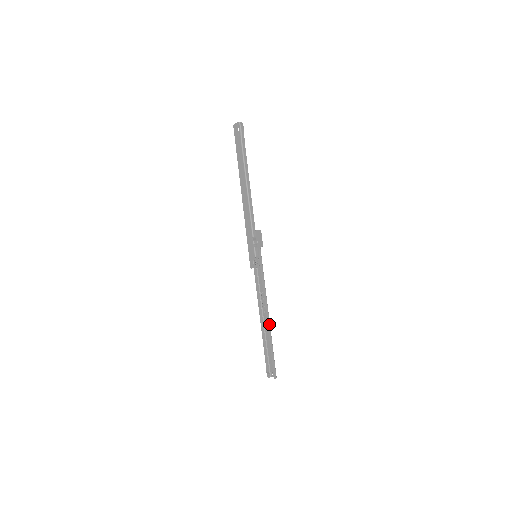
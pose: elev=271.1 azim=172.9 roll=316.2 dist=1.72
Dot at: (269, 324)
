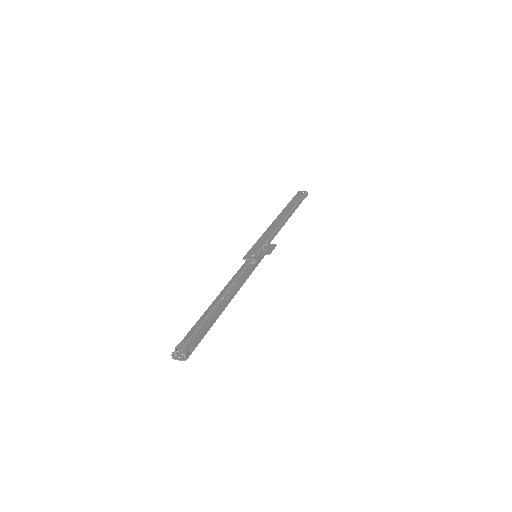
Dot at: (225, 306)
